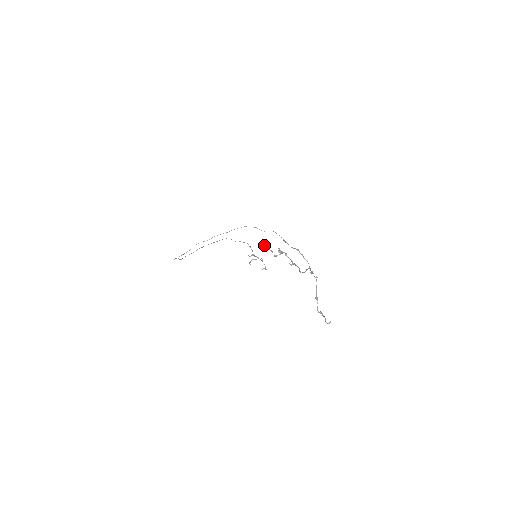
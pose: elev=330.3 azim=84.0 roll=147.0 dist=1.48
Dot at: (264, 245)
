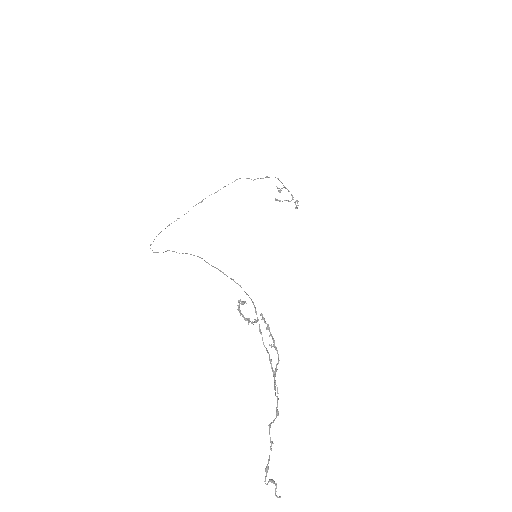
Dot at: (239, 310)
